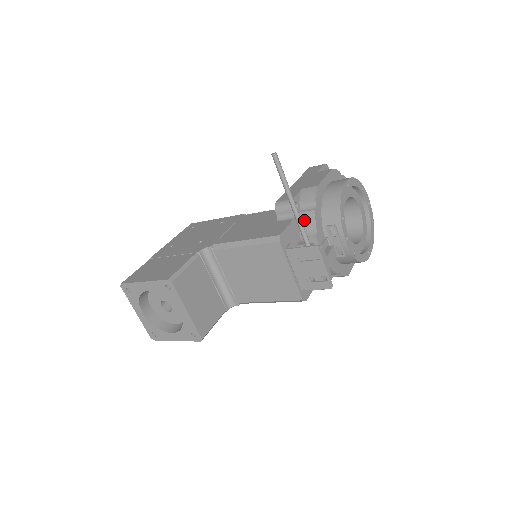
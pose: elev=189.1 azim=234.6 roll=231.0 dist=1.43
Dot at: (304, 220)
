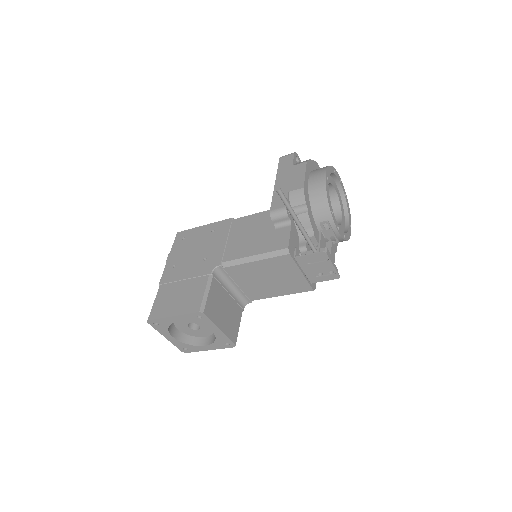
Dot at: occluded
